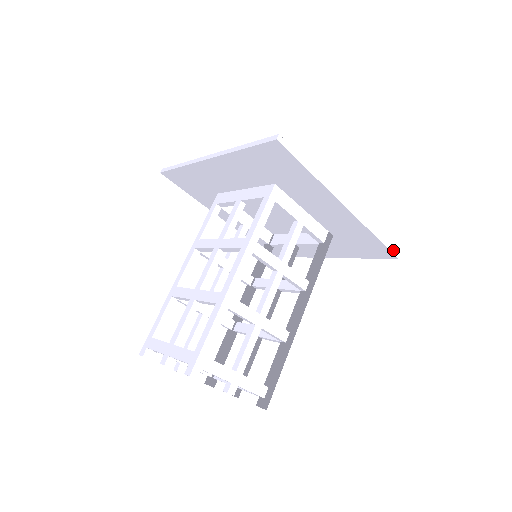
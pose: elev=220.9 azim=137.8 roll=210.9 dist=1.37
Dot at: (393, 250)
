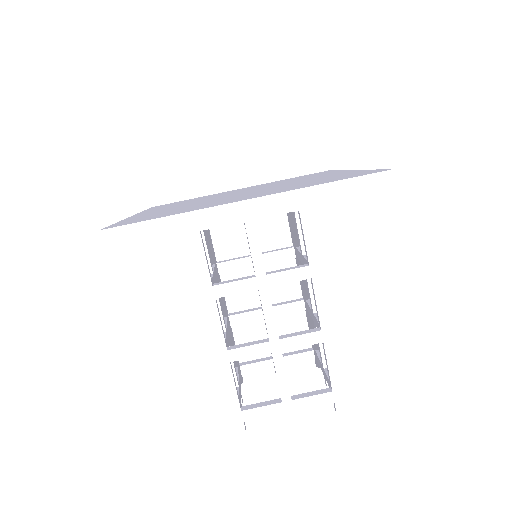
Dot at: occluded
